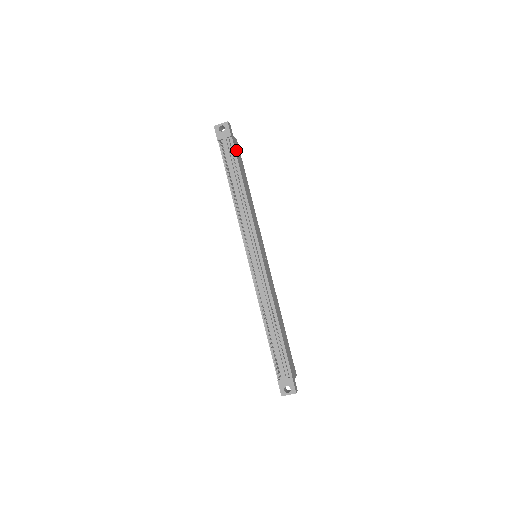
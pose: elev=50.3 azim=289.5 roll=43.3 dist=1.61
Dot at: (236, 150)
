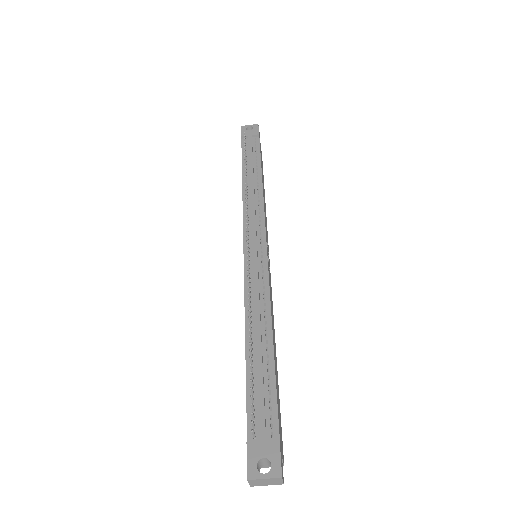
Dot at: occluded
